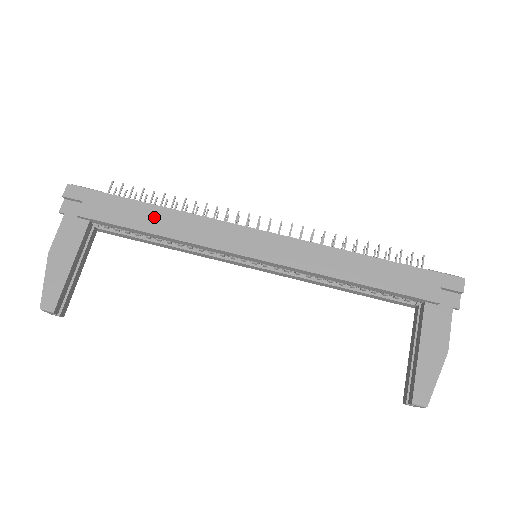
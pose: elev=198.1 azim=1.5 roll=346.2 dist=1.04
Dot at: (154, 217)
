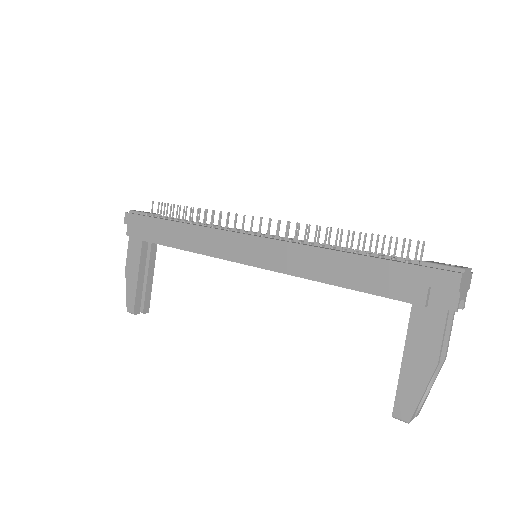
Dot at: (174, 233)
